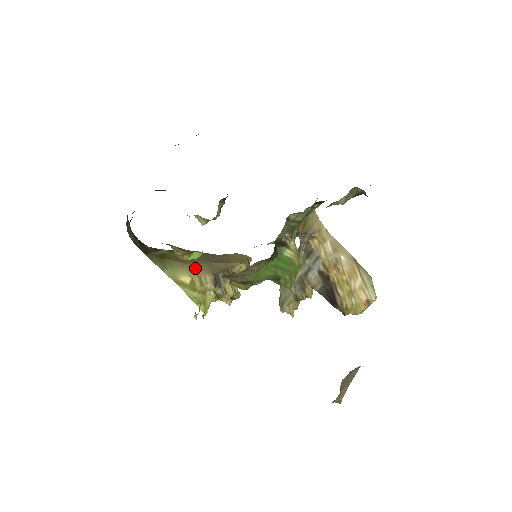
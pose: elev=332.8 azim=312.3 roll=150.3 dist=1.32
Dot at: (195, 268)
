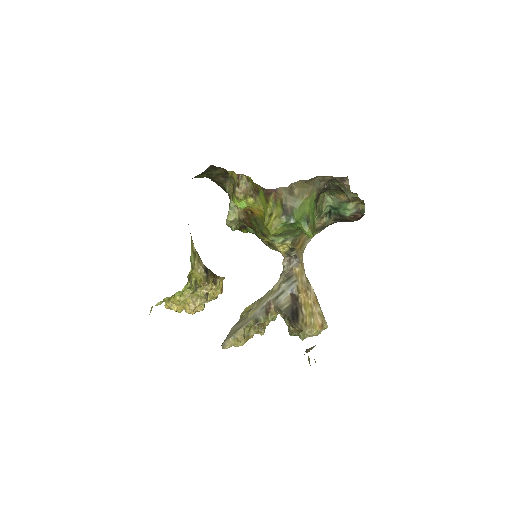
Dot at: (197, 252)
